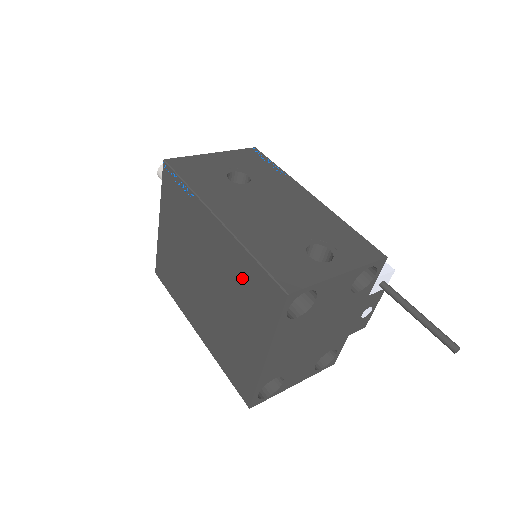
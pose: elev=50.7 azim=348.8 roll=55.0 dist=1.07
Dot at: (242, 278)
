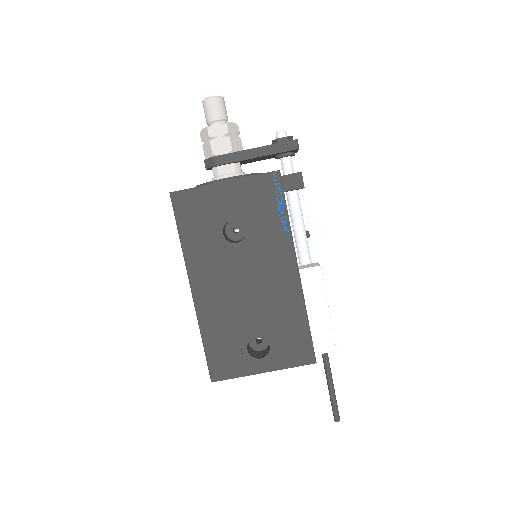
Dot at: occluded
